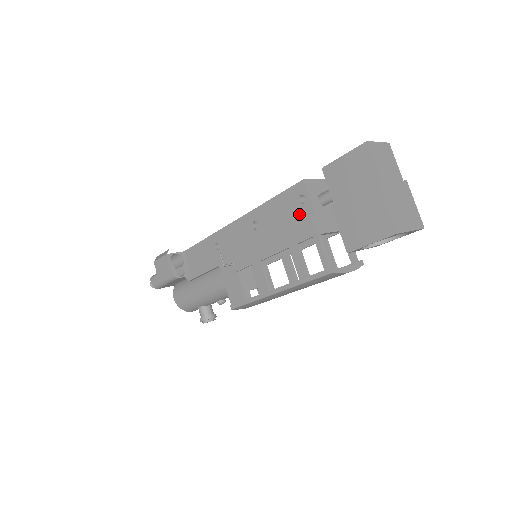
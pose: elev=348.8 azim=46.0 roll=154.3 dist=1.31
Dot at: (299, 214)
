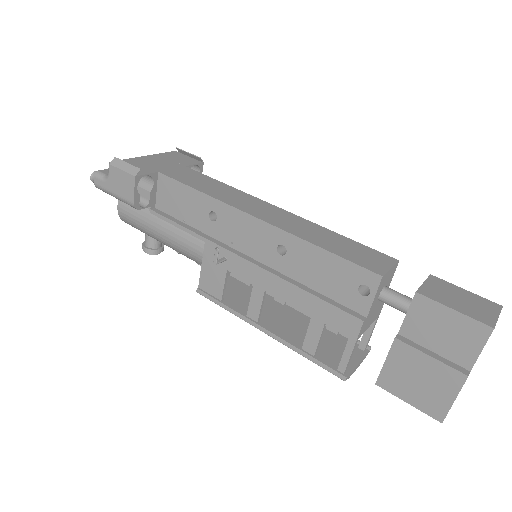
Dot at: (348, 298)
